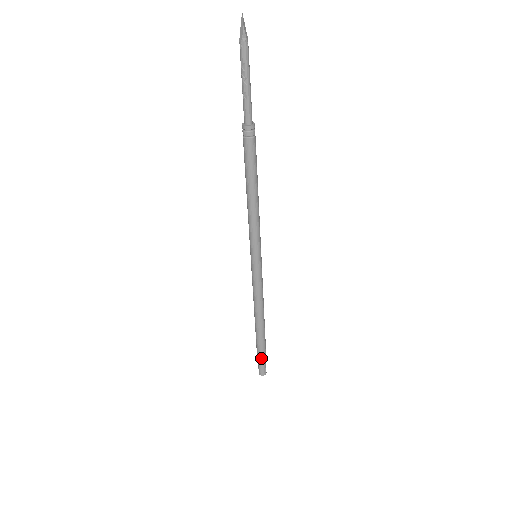
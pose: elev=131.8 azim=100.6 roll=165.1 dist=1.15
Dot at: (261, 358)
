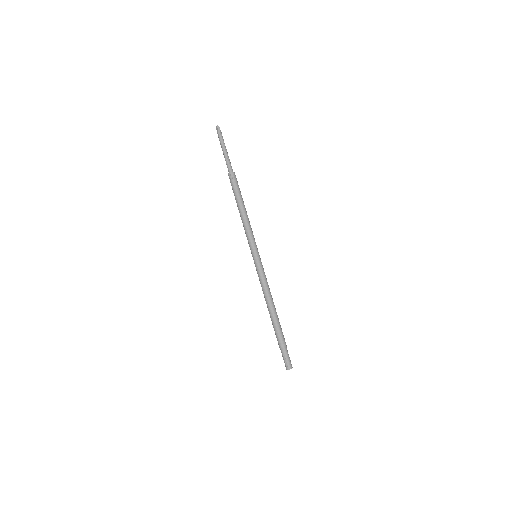
Dot at: (286, 348)
